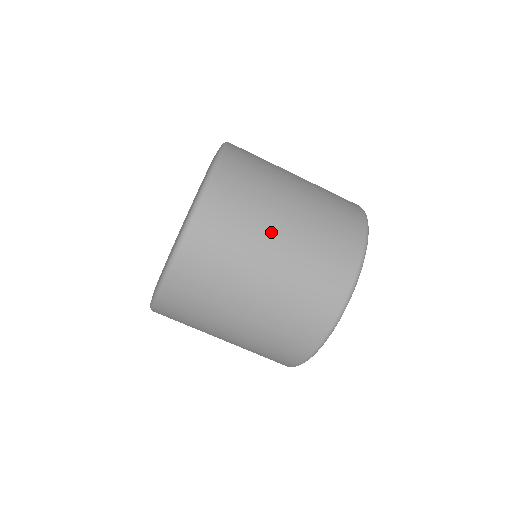
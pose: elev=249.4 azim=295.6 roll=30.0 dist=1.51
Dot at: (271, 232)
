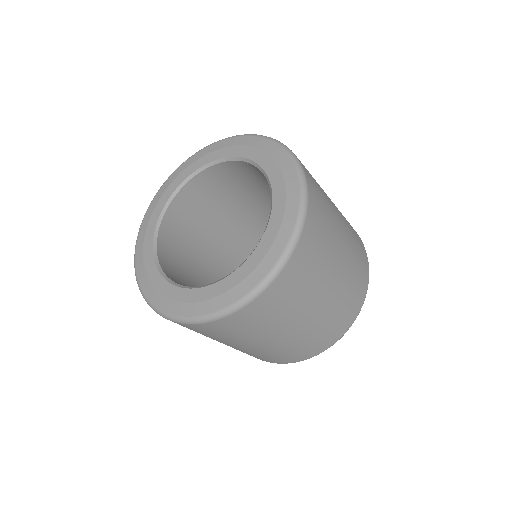
Dot at: (239, 344)
